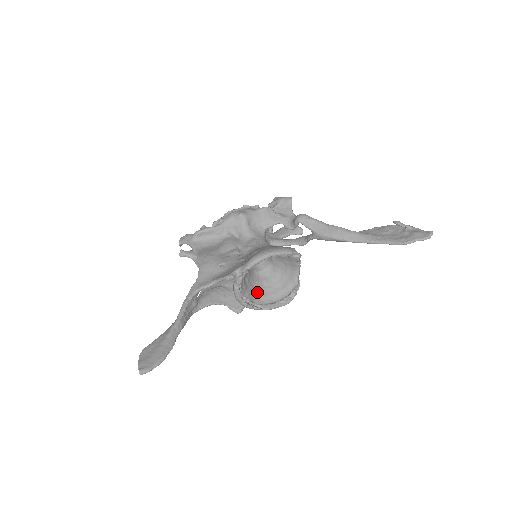
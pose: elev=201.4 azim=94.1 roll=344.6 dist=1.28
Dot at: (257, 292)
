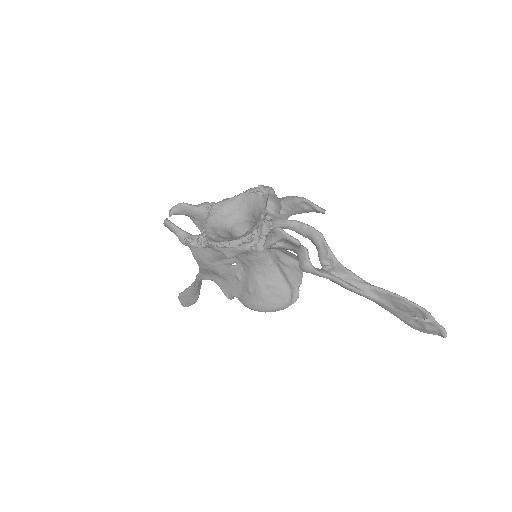
Dot at: occluded
